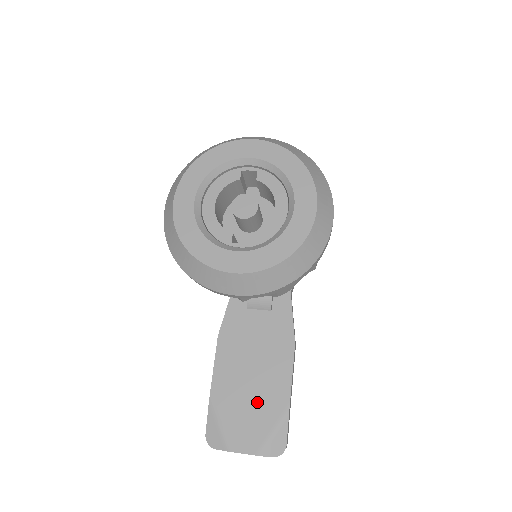
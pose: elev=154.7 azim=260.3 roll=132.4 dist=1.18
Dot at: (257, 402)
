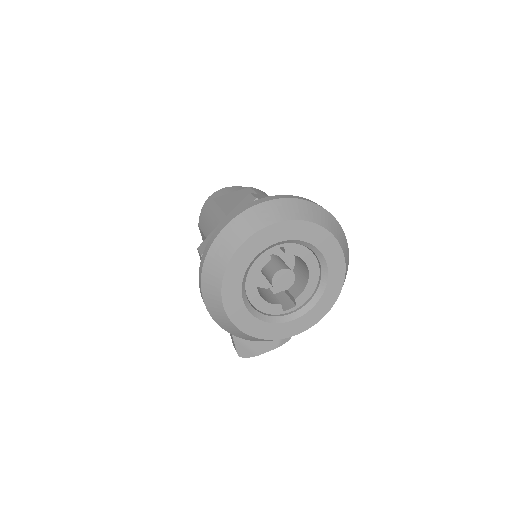
Dot at: occluded
